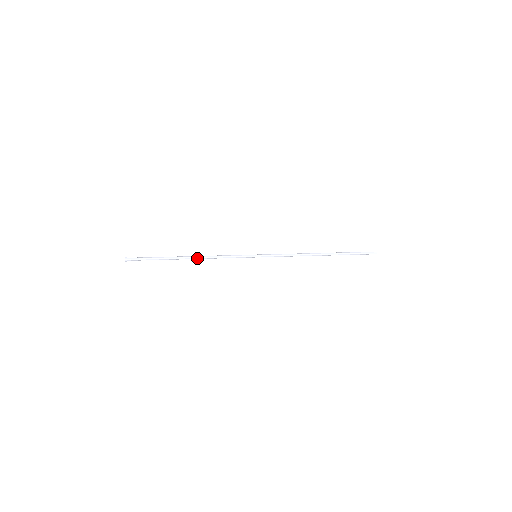
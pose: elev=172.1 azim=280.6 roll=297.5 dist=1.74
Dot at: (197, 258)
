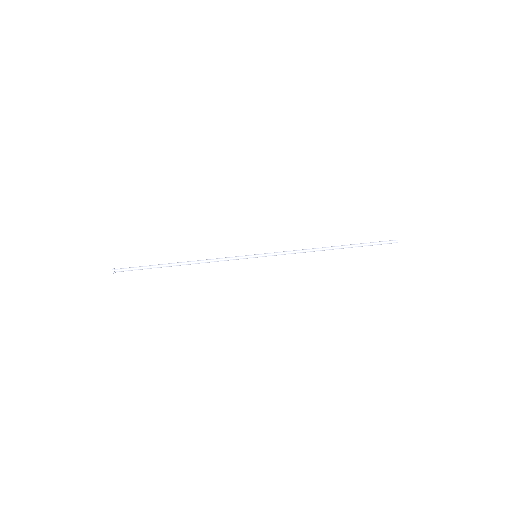
Dot at: (190, 264)
